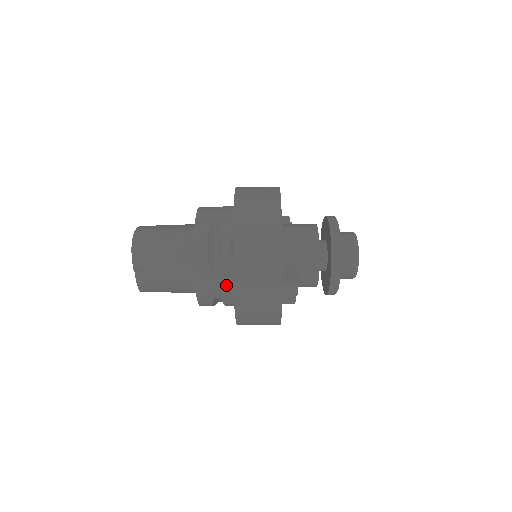
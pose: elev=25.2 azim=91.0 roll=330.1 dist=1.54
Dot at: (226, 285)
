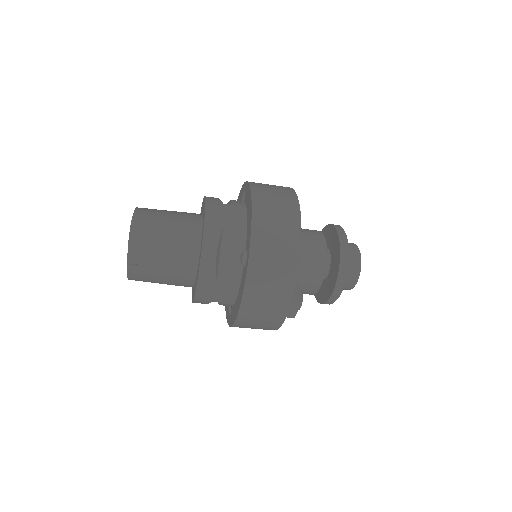
Dot at: (229, 293)
